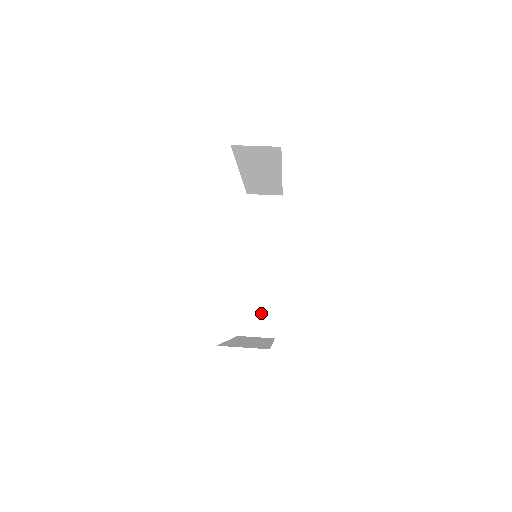
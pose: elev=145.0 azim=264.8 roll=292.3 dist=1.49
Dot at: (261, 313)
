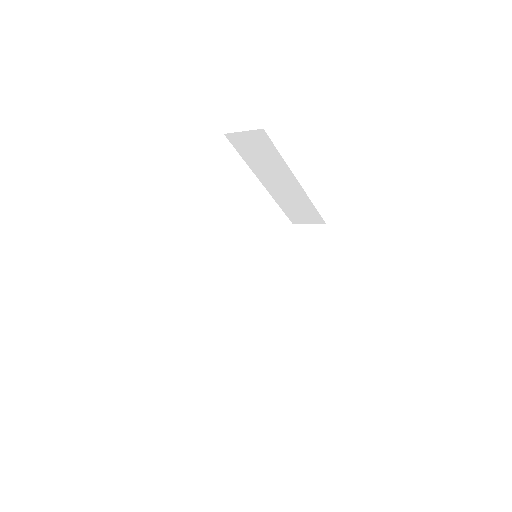
Dot at: (278, 340)
